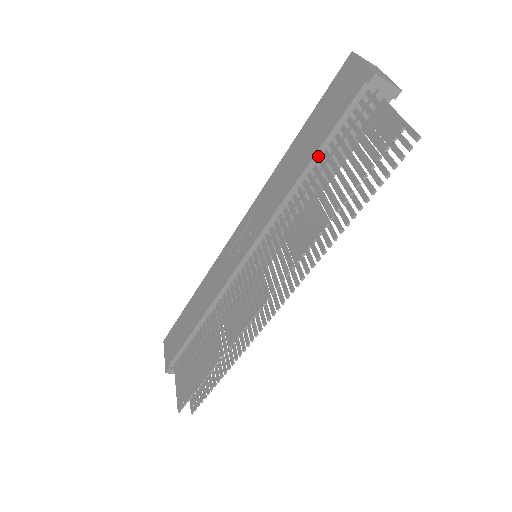
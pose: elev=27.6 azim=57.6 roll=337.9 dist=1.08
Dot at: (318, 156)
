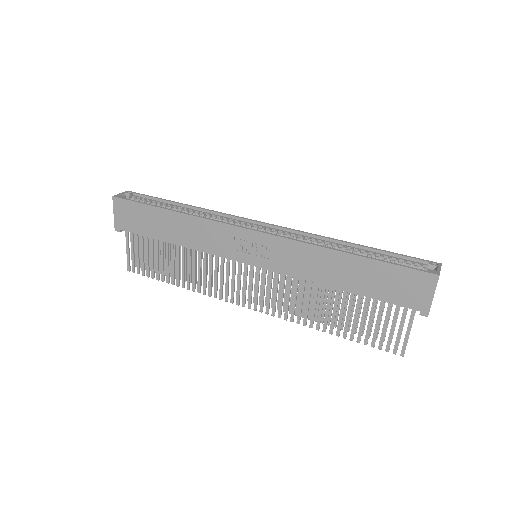
Dot at: (355, 292)
